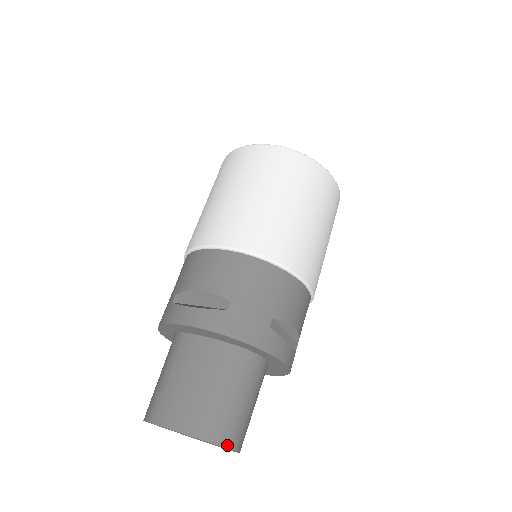
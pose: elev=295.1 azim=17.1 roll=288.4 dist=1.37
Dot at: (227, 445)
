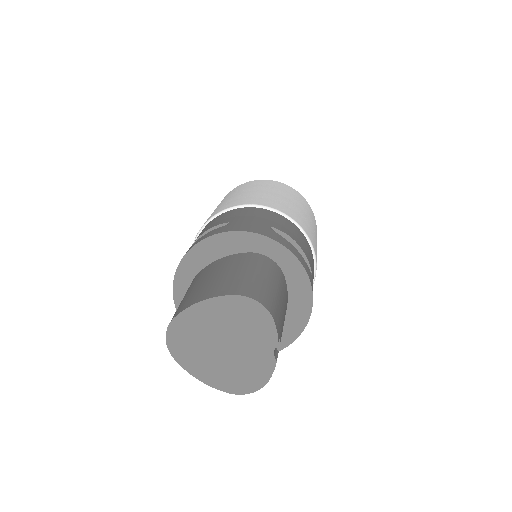
Dot at: (254, 298)
